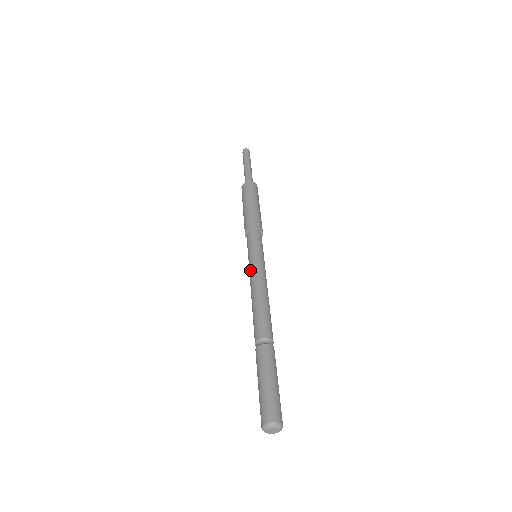
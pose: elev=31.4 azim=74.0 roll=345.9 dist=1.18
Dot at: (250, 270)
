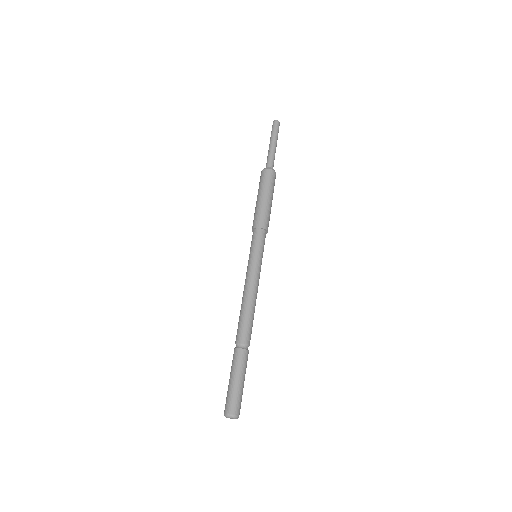
Dot at: (252, 271)
